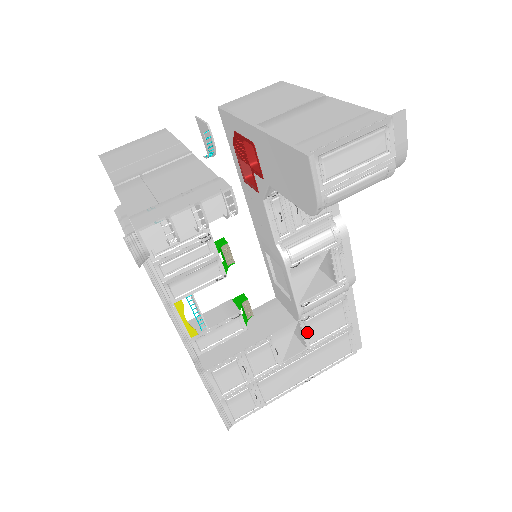
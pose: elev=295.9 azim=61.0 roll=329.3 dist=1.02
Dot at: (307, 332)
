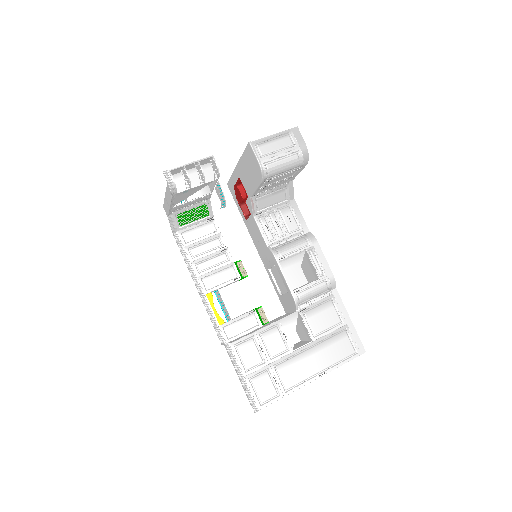
Dot at: (308, 324)
